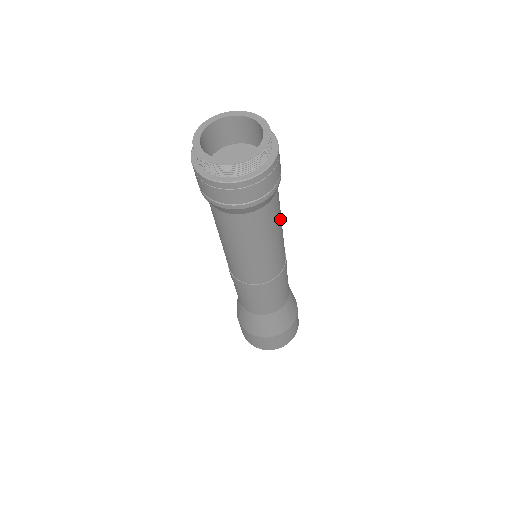
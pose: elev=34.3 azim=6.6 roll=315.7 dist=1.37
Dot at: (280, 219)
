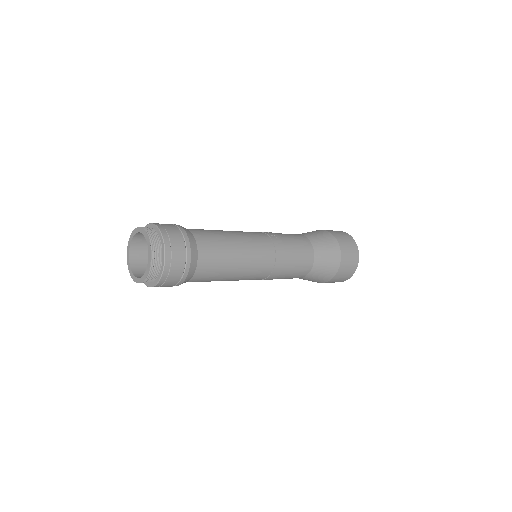
Dot at: (221, 278)
